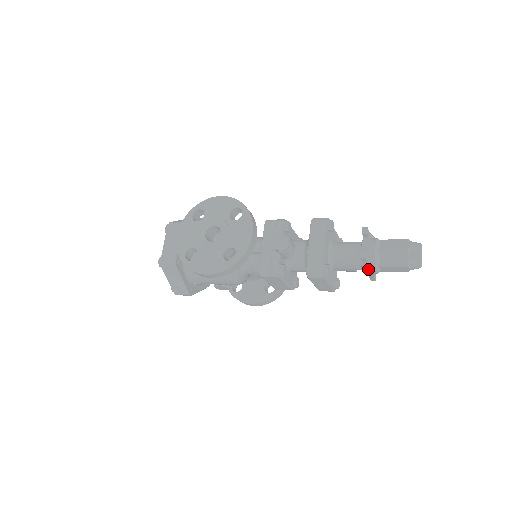
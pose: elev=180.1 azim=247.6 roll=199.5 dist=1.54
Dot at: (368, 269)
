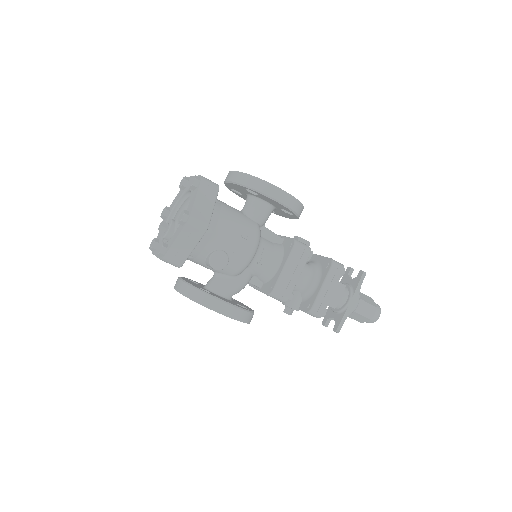
Dot at: (355, 296)
